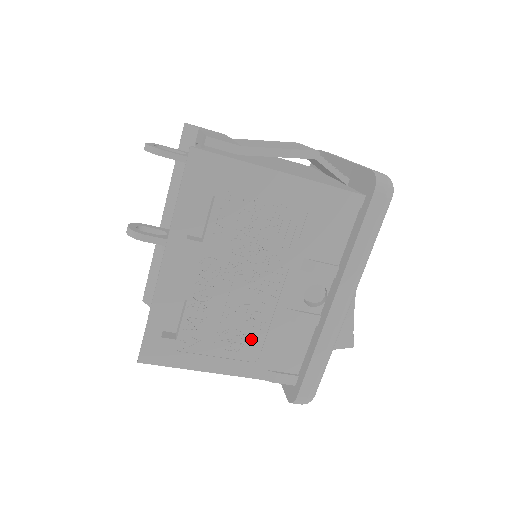
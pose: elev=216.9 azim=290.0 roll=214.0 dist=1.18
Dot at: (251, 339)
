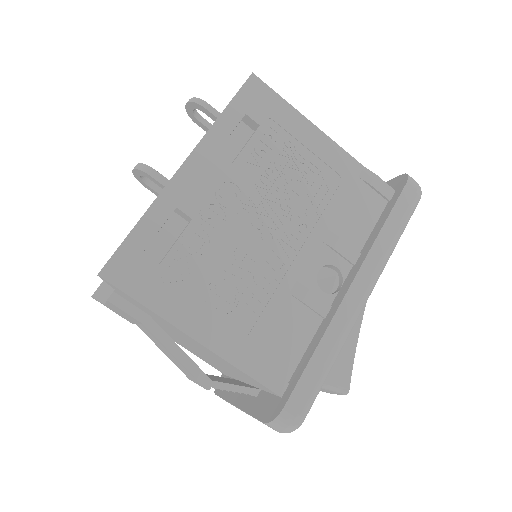
Dot at: (246, 305)
